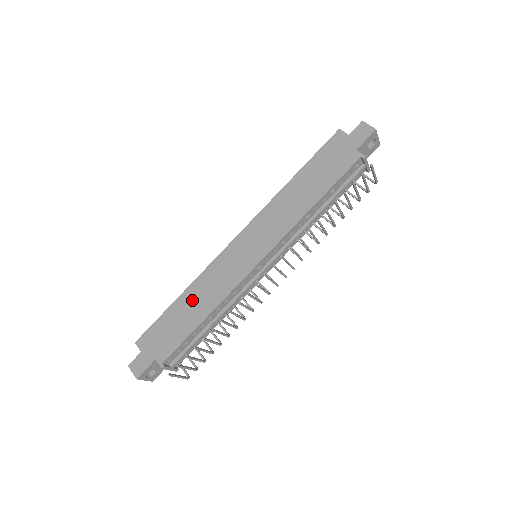
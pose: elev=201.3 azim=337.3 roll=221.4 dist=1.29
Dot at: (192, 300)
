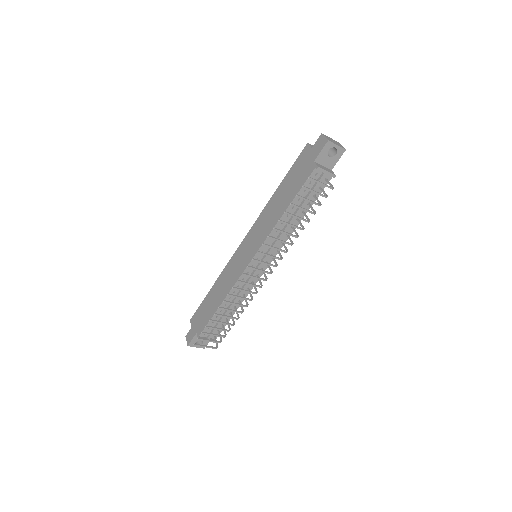
Dot at: (216, 291)
